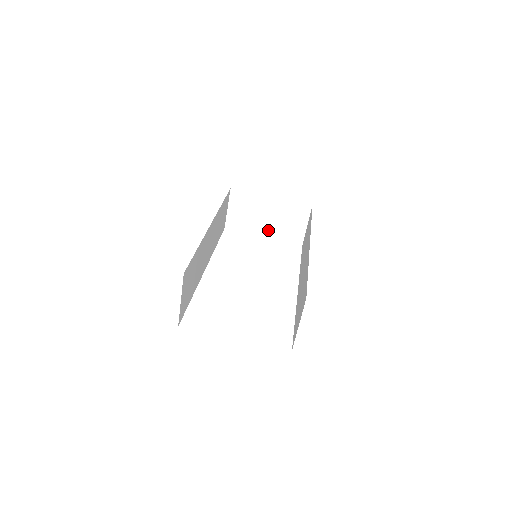
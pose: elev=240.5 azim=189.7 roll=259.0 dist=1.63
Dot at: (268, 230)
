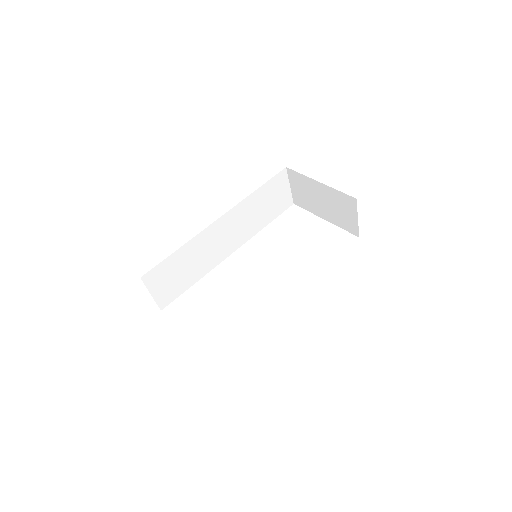
Dot at: (326, 214)
